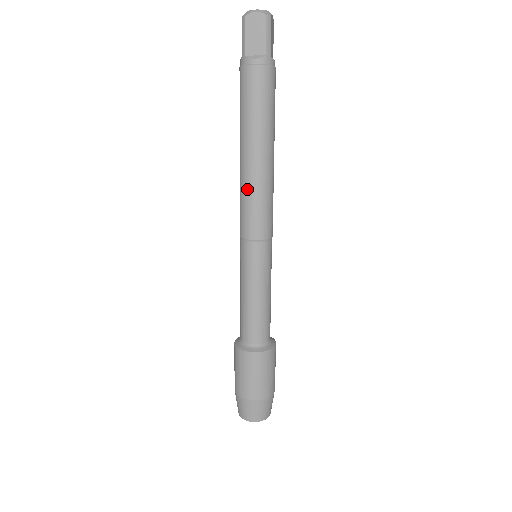
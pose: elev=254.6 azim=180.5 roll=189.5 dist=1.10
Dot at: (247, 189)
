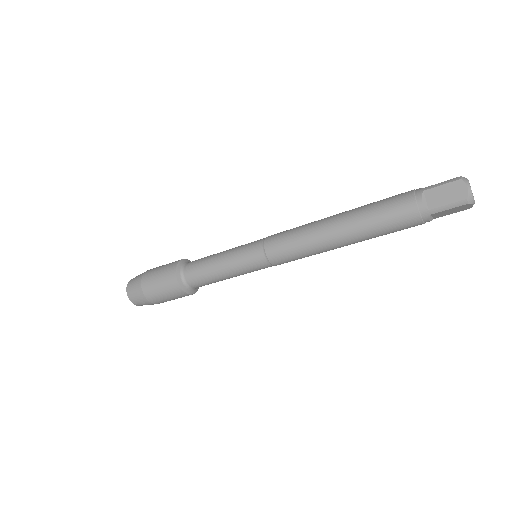
Dot at: (313, 252)
